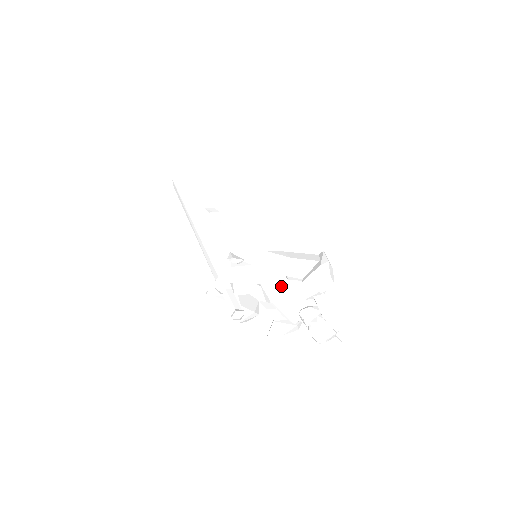
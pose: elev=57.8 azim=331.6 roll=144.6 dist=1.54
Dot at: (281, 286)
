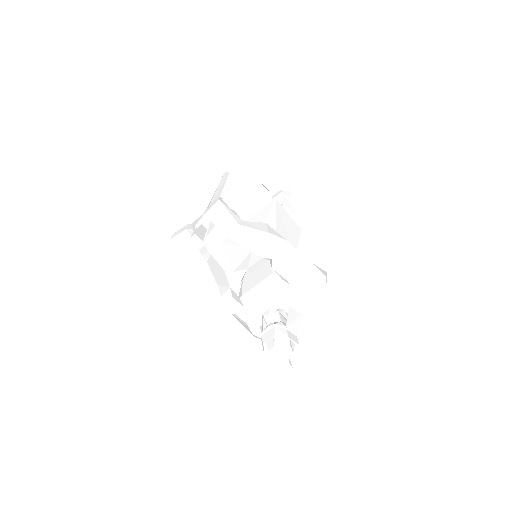
Dot at: (262, 281)
